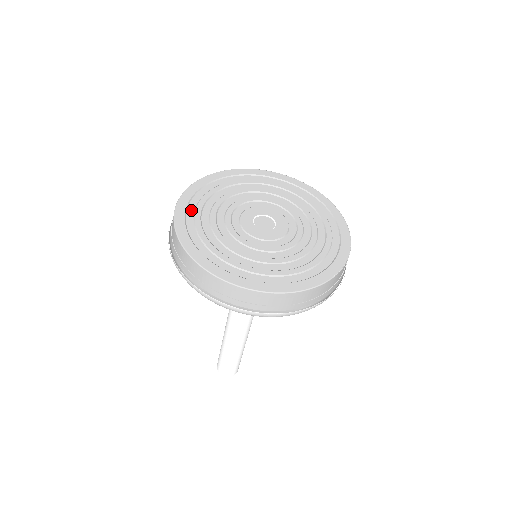
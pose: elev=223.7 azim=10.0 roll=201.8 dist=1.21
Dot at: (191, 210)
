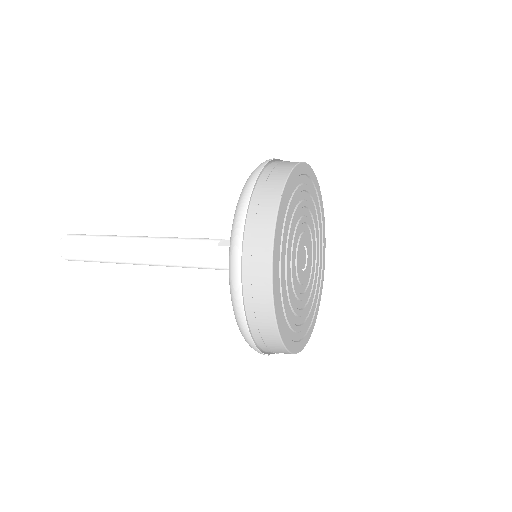
Dot at: (279, 252)
